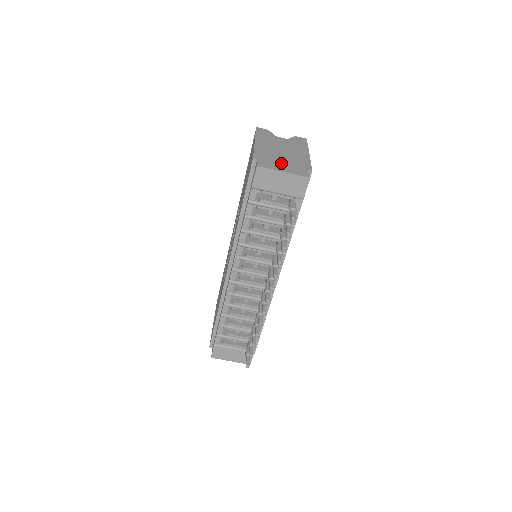
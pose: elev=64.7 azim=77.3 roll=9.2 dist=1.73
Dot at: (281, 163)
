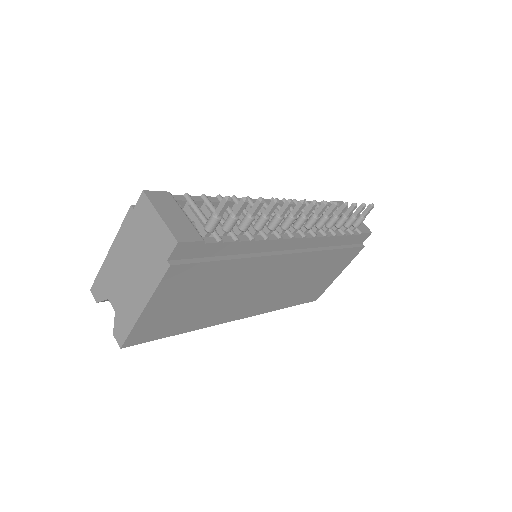
Dot at: occluded
